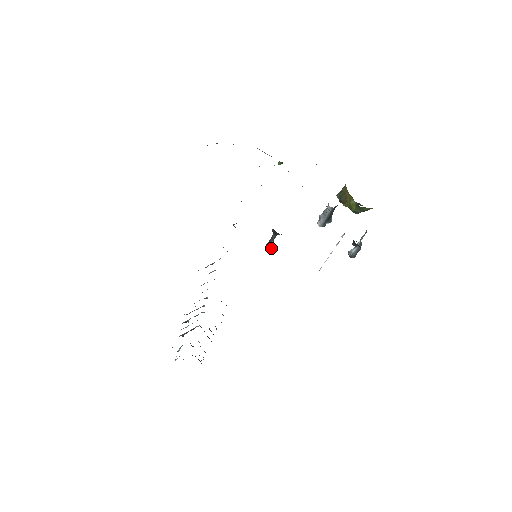
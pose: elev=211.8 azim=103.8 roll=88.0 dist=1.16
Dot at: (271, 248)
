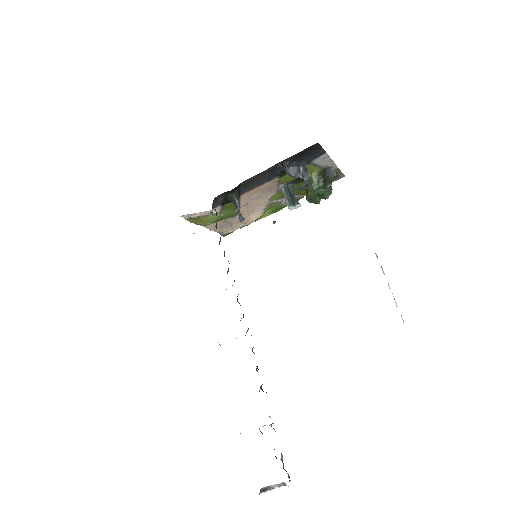
Dot at: (240, 217)
